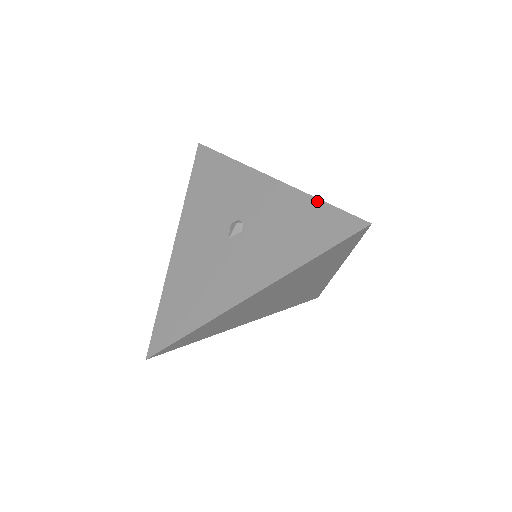
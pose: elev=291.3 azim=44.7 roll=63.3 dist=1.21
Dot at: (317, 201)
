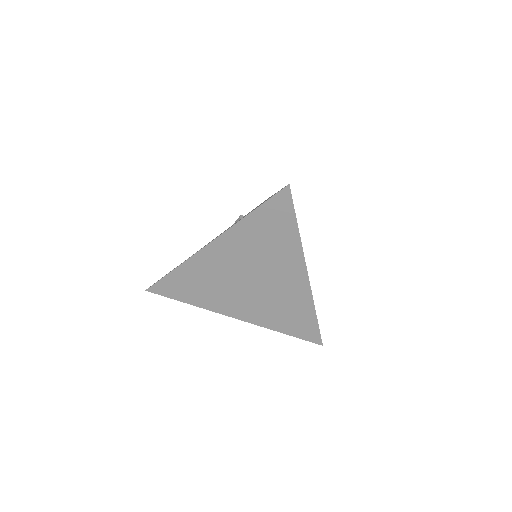
Dot at: occluded
